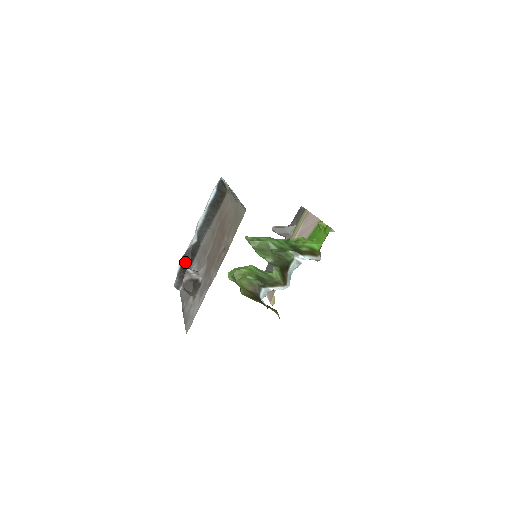
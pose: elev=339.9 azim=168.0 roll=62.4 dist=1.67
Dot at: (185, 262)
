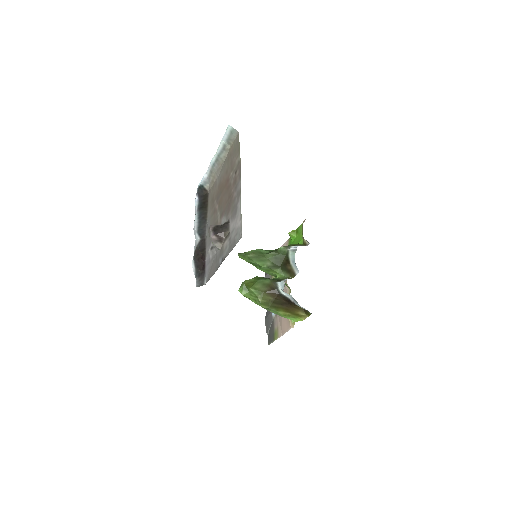
Dot at: (198, 260)
